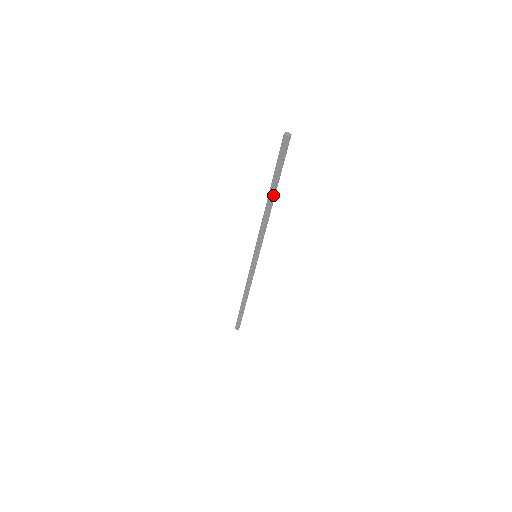
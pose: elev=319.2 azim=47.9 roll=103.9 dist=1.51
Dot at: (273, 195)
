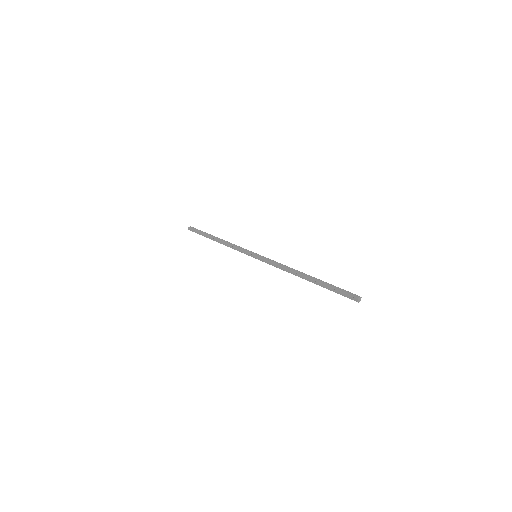
Dot at: (311, 280)
